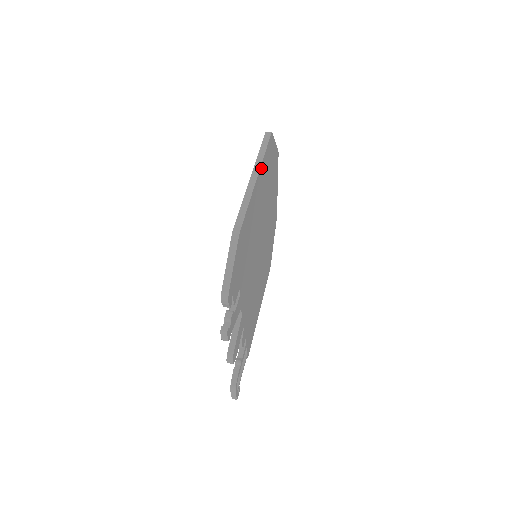
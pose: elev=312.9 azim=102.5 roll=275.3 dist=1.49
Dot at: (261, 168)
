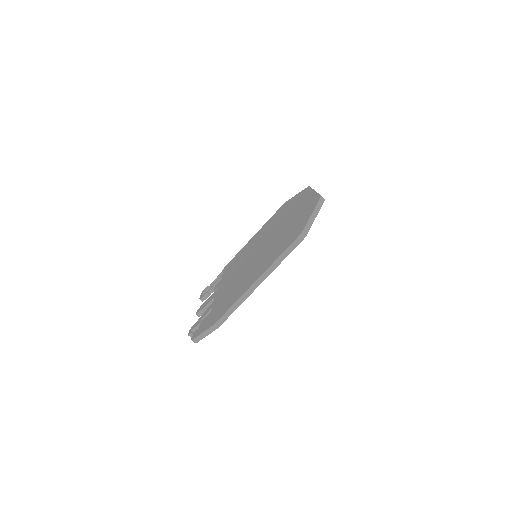
Dot at: (272, 270)
